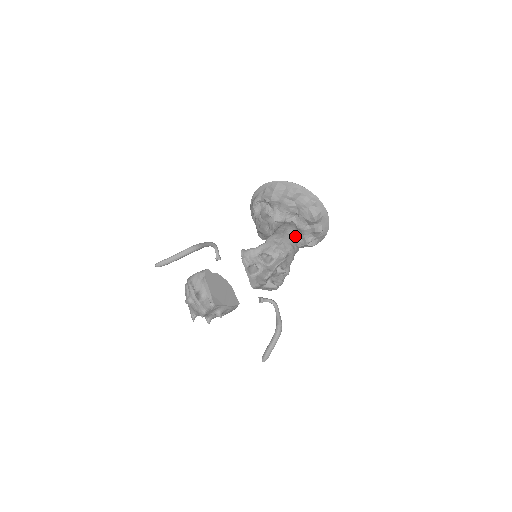
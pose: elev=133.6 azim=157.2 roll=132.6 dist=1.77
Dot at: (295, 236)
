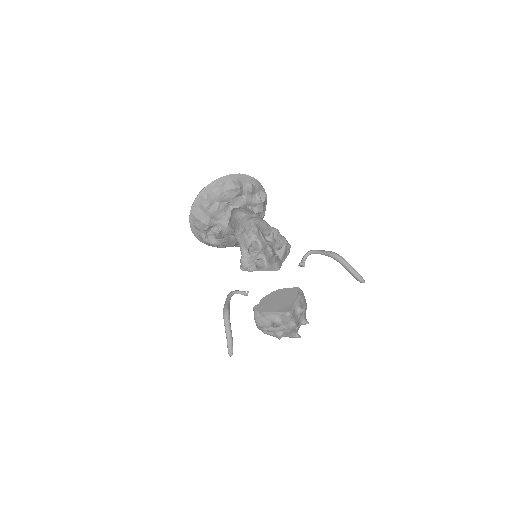
Dot at: (243, 212)
